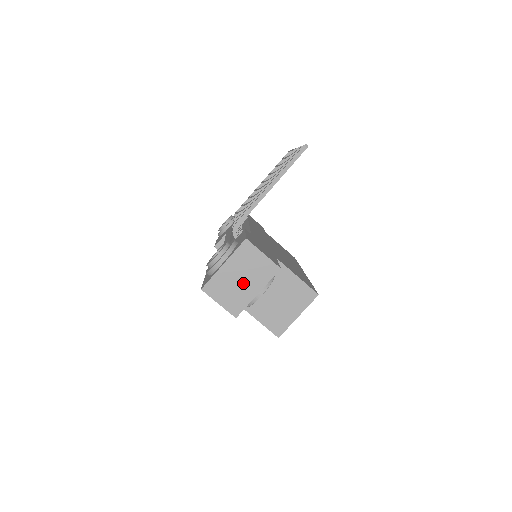
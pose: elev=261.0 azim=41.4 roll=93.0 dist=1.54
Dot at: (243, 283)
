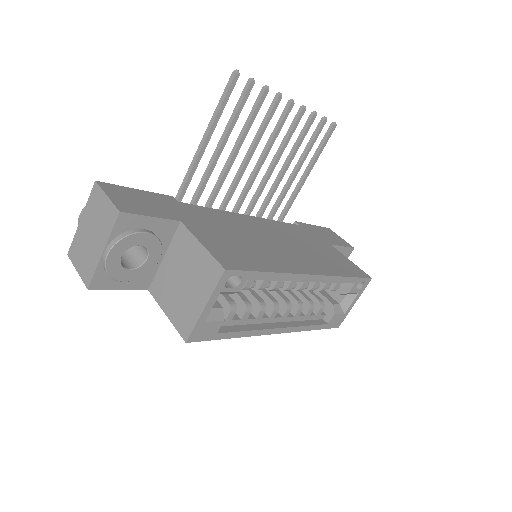
Dot at: (93, 240)
